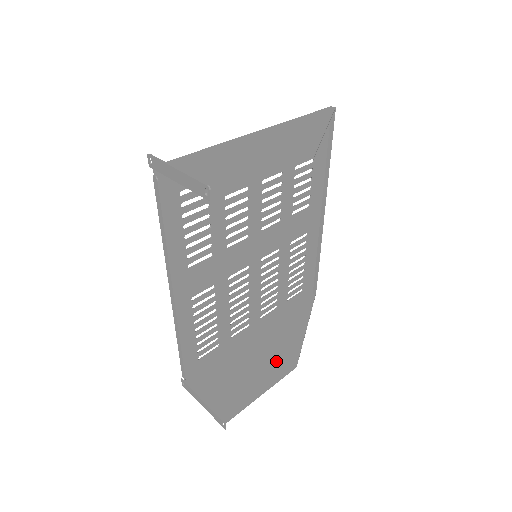
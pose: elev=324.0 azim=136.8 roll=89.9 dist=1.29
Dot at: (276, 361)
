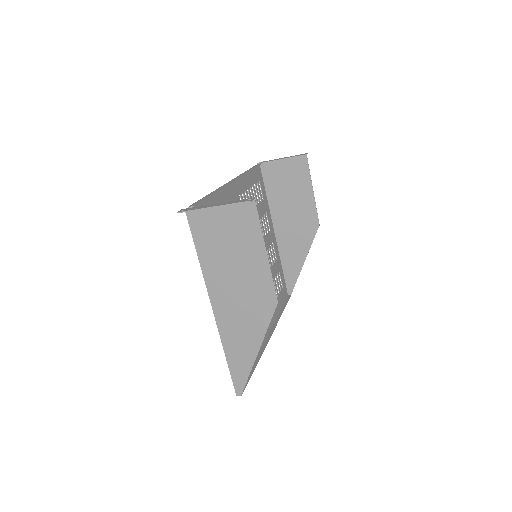
Dot at: (255, 293)
